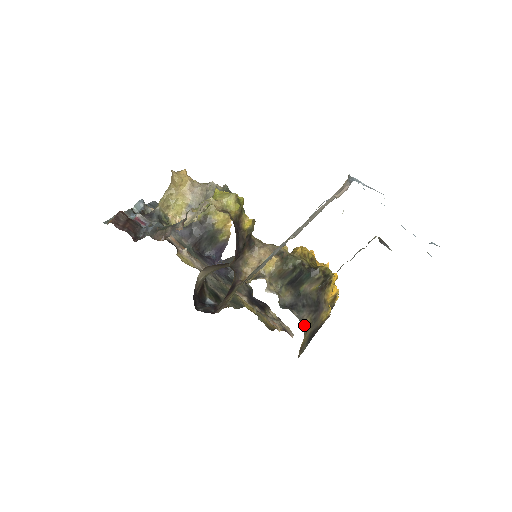
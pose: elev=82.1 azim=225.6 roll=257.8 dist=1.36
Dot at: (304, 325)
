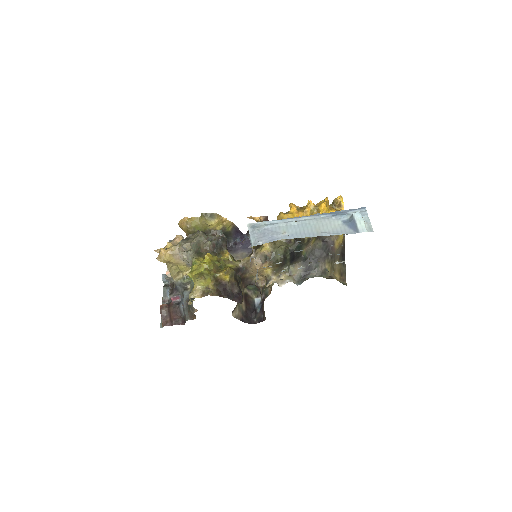
Dot at: (327, 272)
